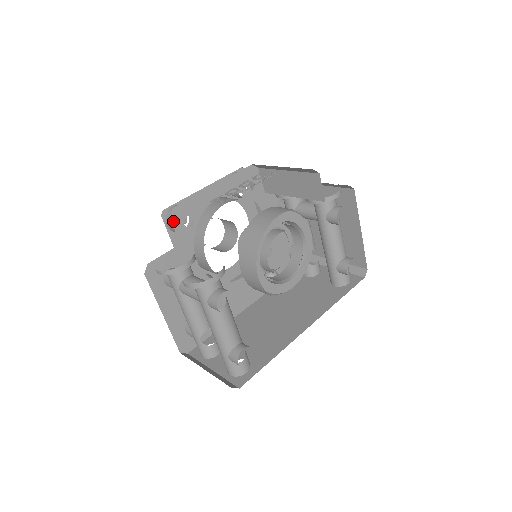
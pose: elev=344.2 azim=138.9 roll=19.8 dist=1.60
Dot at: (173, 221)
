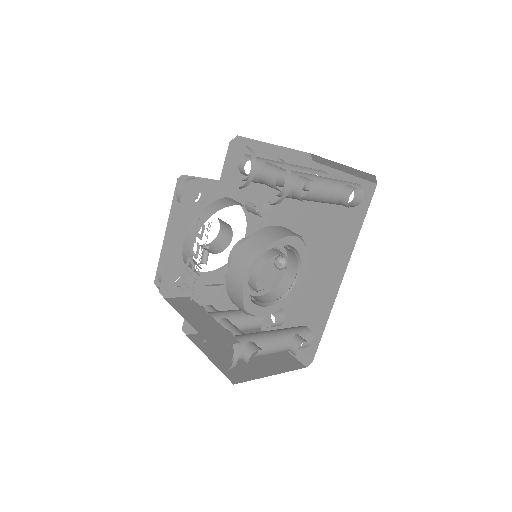
Dot at: (169, 296)
